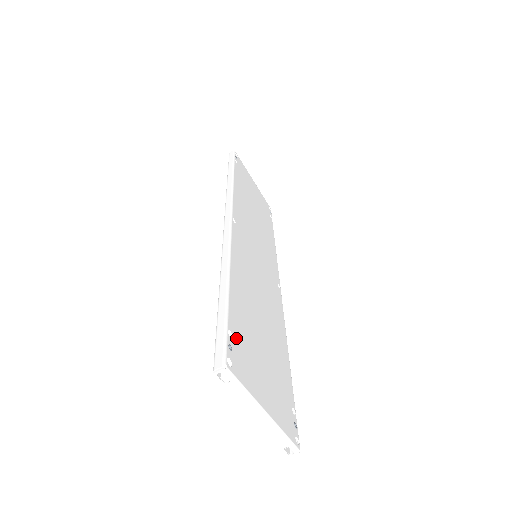
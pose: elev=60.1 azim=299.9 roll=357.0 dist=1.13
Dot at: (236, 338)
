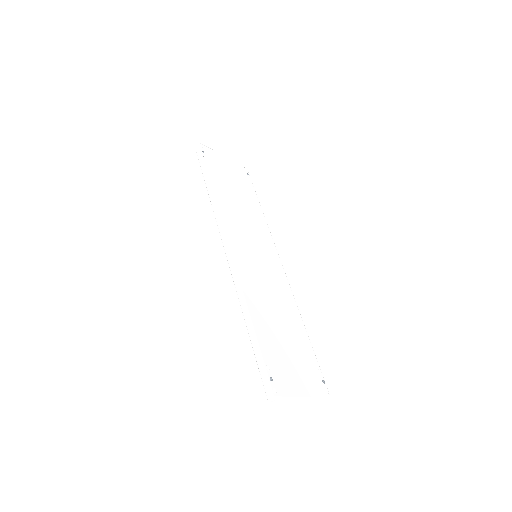
Dot at: (271, 366)
